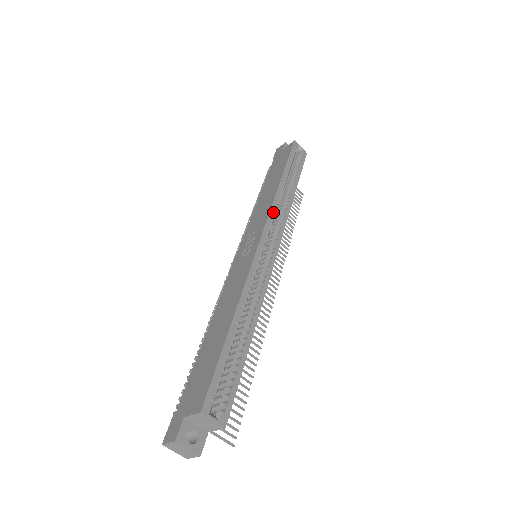
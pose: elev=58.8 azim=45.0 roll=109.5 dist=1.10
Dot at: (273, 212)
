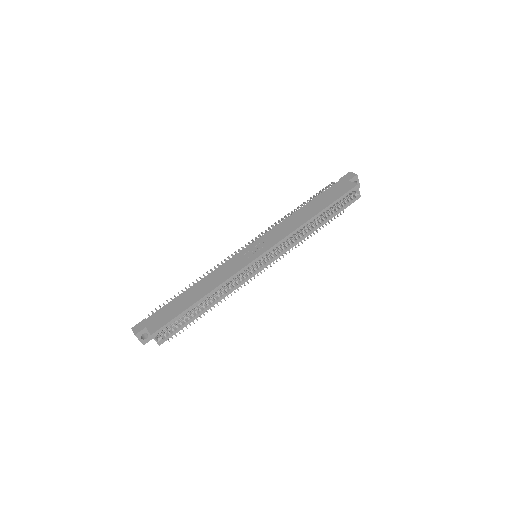
Dot at: (285, 240)
